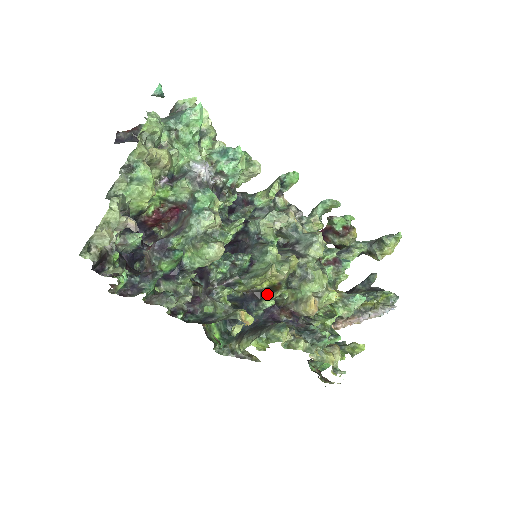
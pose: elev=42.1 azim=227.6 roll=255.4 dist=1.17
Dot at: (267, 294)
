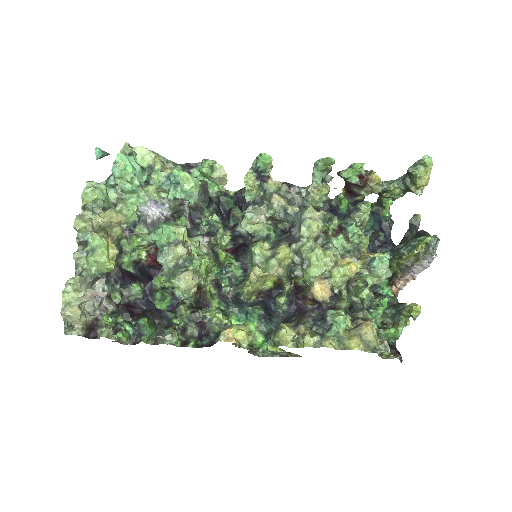
Dot at: (280, 290)
